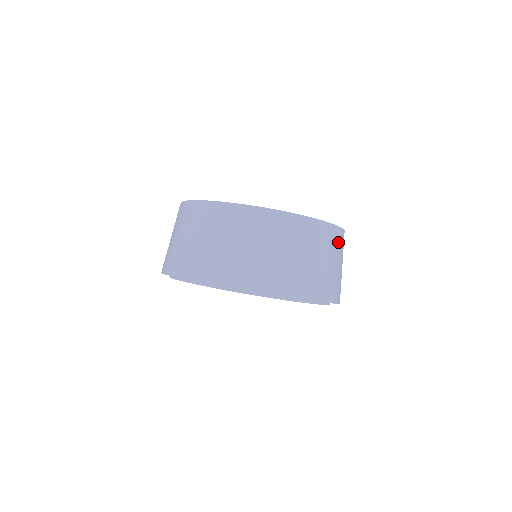
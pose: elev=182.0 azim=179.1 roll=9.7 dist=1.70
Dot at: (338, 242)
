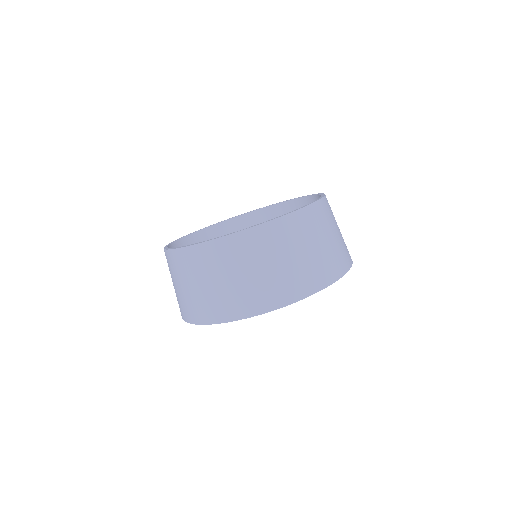
Dot at: (330, 210)
